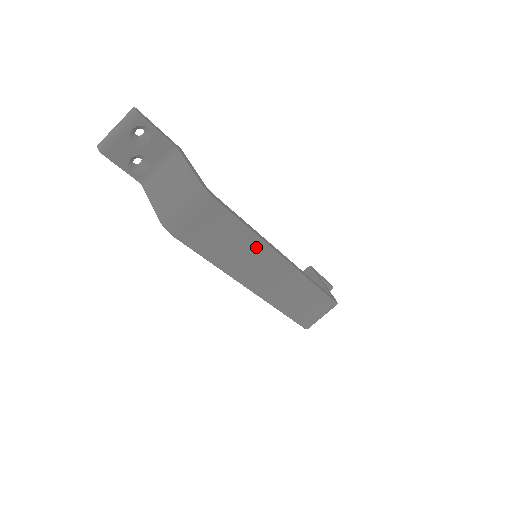
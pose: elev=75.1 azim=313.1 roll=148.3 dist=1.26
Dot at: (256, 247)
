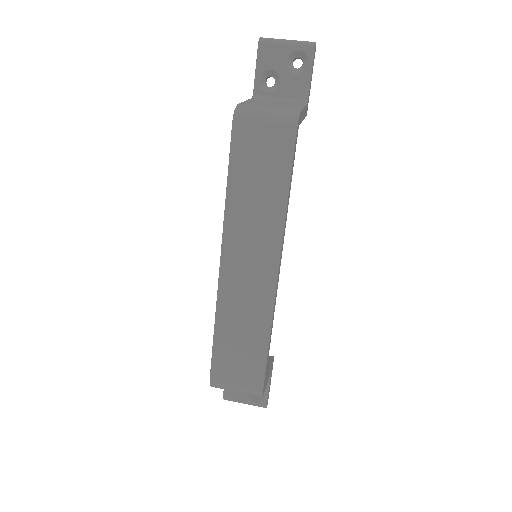
Dot at: (273, 223)
